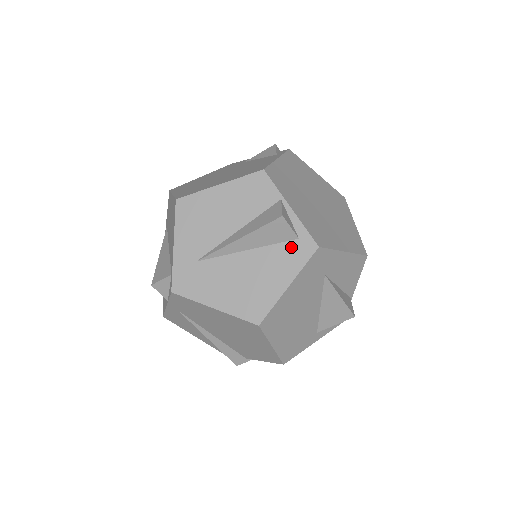
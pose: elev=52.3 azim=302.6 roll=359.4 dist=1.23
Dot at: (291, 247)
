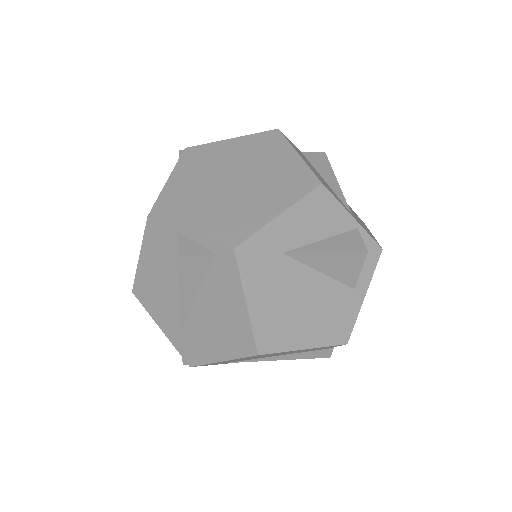
Dot at: (218, 267)
